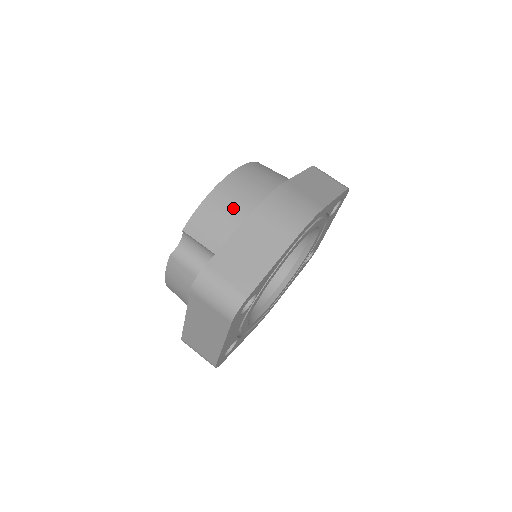
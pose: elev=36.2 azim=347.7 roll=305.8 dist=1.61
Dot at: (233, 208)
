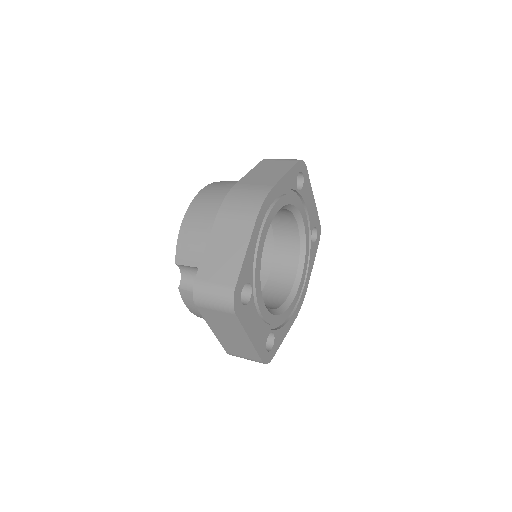
Dot at: (202, 226)
